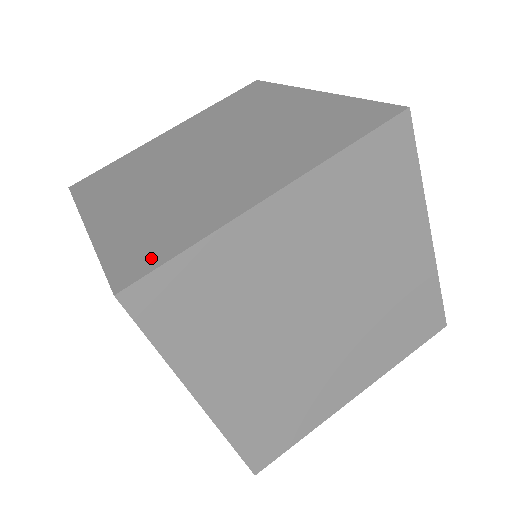
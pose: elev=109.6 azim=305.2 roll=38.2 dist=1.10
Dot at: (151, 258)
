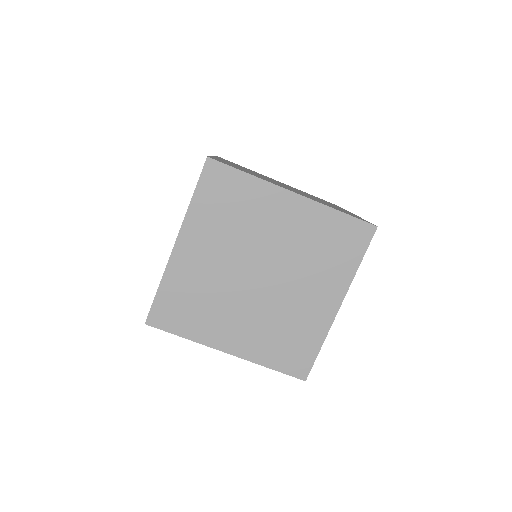
Dot at: (170, 323)
